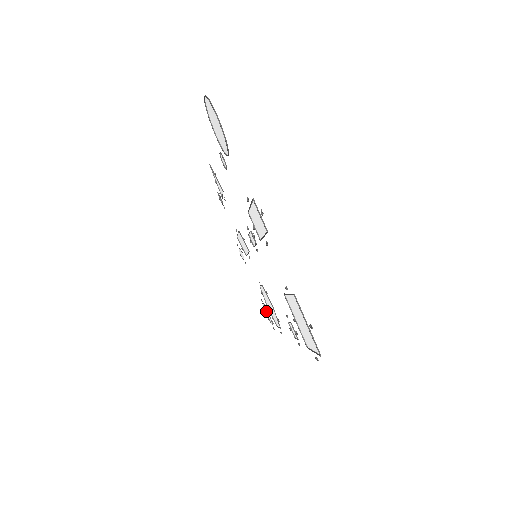
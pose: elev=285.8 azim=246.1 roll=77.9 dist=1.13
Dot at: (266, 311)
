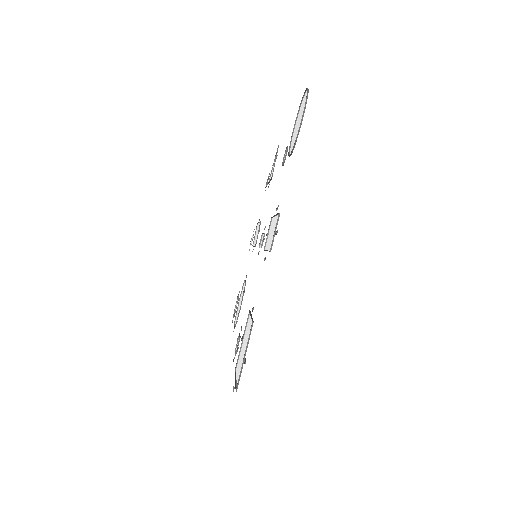
Dot at: occluded
